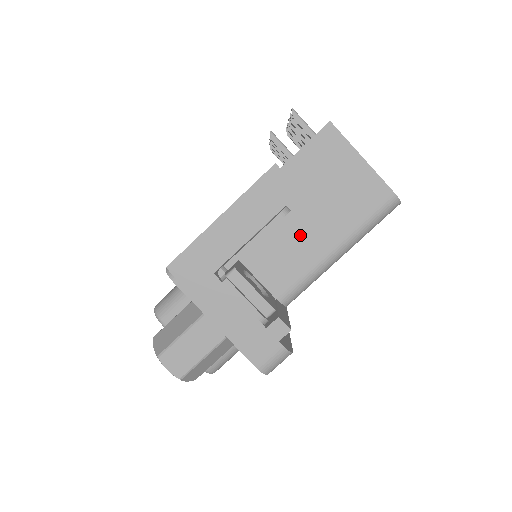
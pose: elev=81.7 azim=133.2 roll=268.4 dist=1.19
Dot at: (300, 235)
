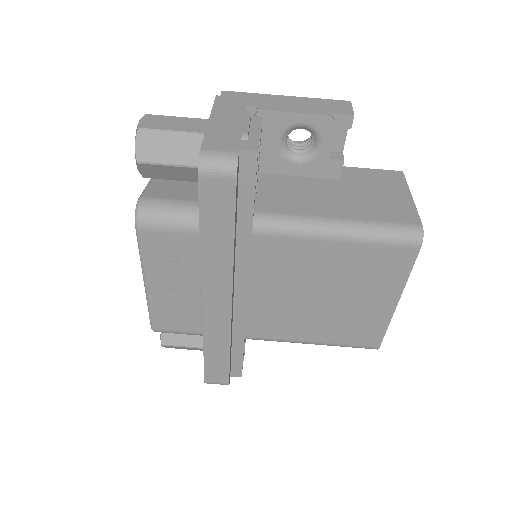
Dot at: (318, 197)
